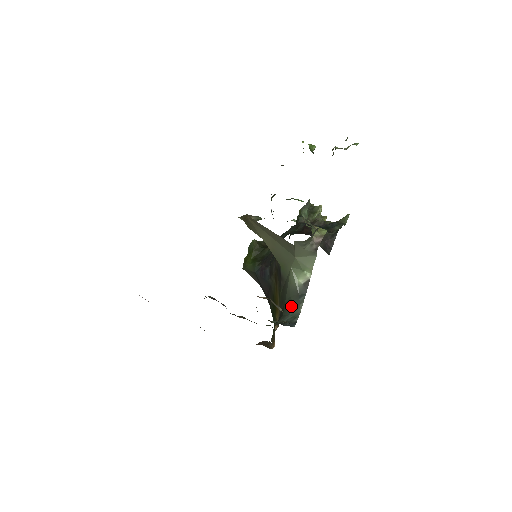
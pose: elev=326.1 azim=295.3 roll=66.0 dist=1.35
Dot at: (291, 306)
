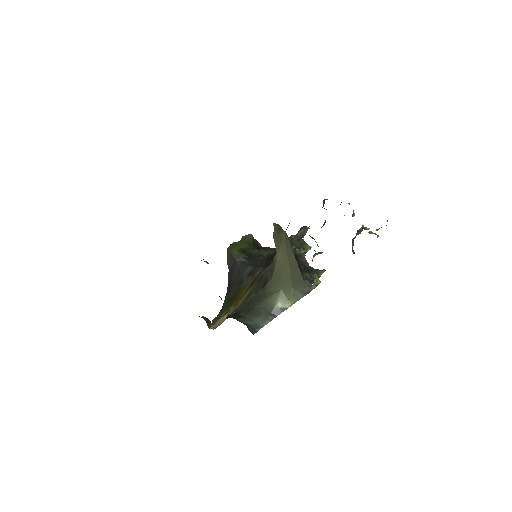
Dot at: (258, 316)
